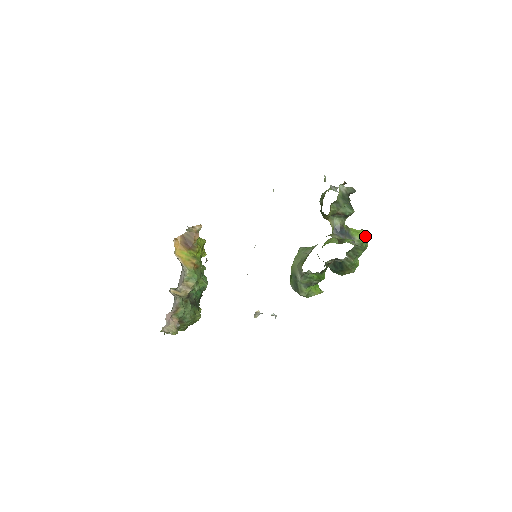
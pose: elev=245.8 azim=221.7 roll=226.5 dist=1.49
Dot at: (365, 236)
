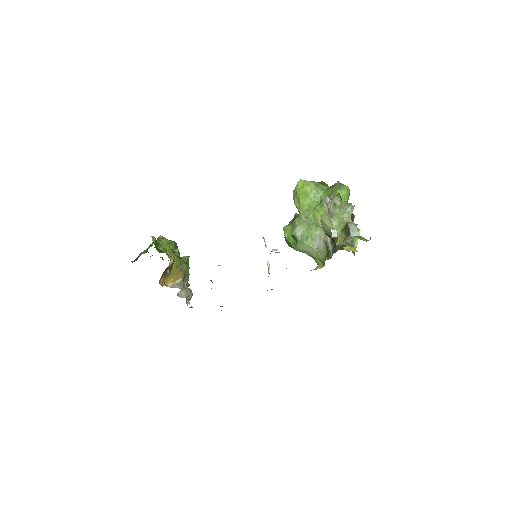
Dot at: (349, 195)
